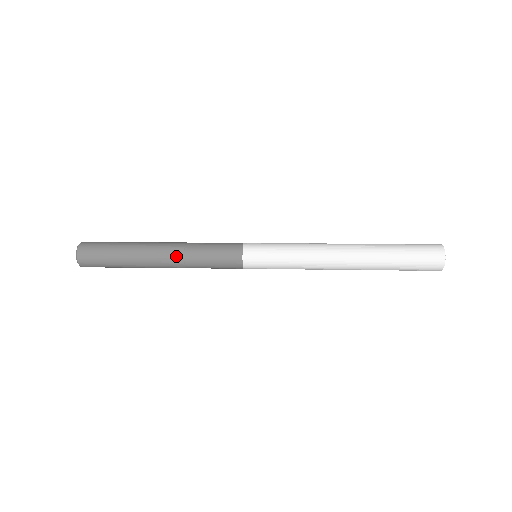
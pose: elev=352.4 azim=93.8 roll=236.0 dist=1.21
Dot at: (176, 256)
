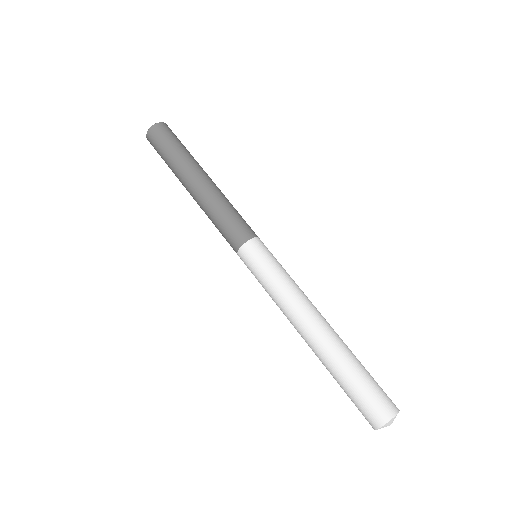
Dot at: (199, 205)
